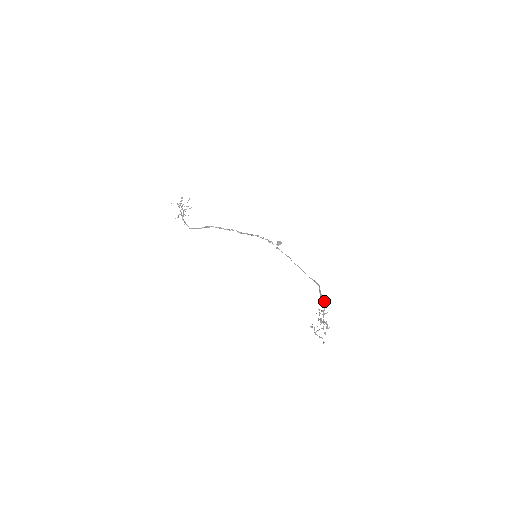
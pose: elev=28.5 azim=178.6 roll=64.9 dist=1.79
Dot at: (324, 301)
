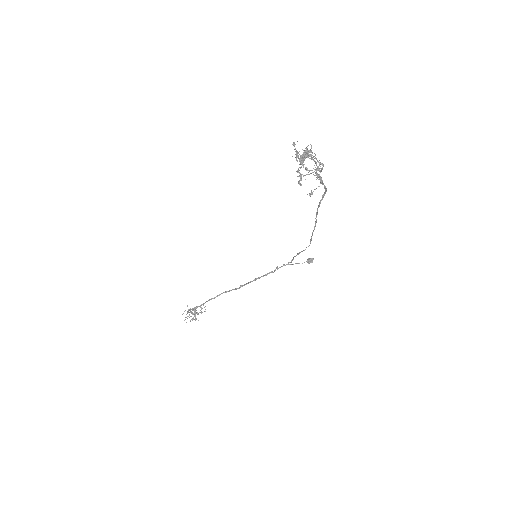
Dot at: (303, 152)
